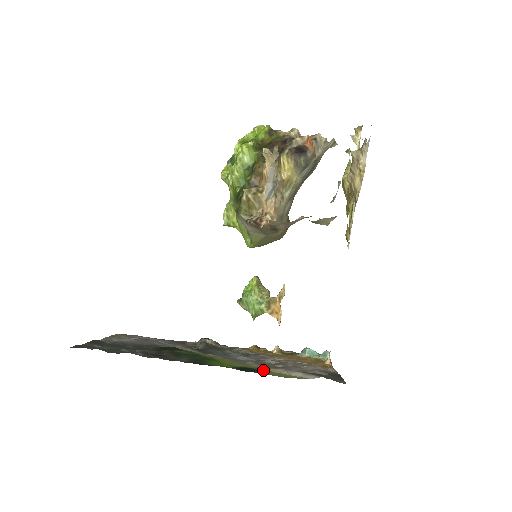
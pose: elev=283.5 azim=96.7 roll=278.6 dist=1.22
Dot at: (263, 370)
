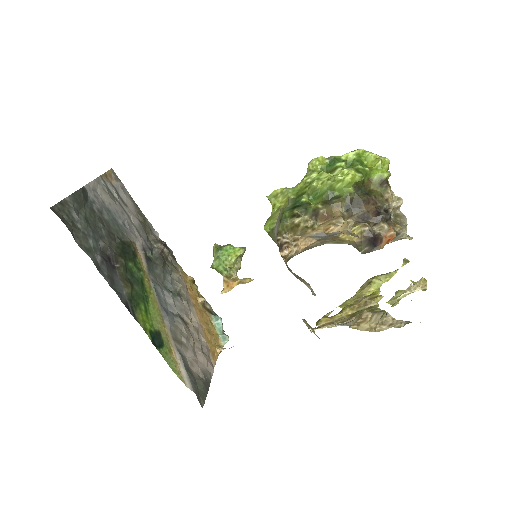
Dot at: (167, 347)
